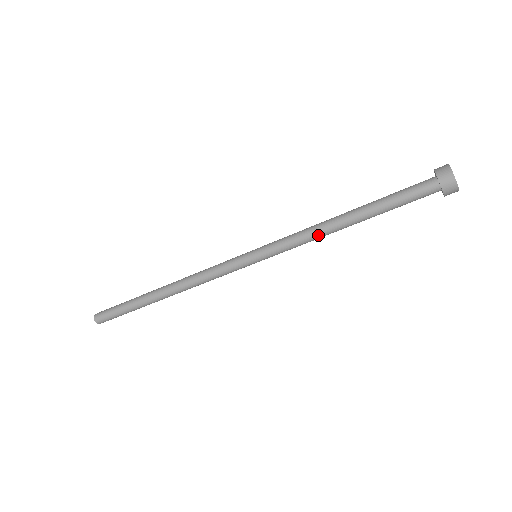
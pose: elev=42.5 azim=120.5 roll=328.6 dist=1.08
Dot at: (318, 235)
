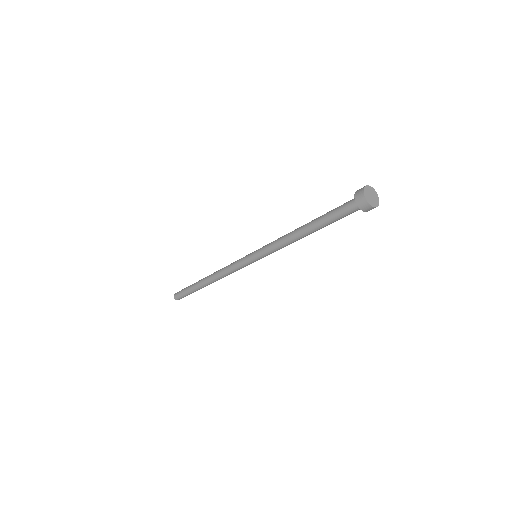
Dot at: (290, 243)
